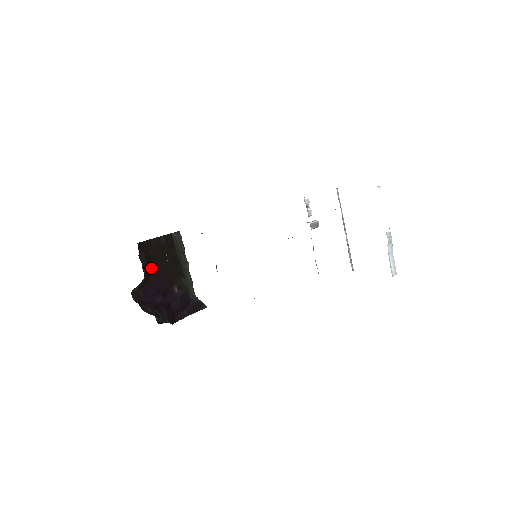
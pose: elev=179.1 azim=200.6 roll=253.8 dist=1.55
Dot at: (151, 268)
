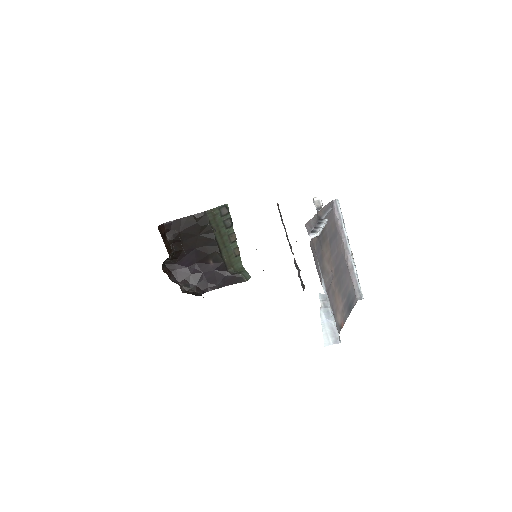
Dot at: (183, 243)
